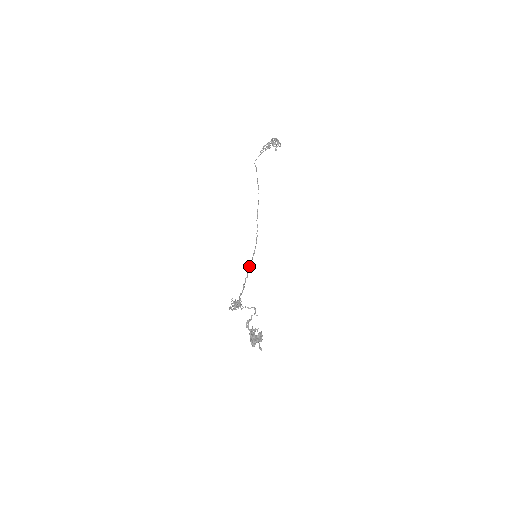
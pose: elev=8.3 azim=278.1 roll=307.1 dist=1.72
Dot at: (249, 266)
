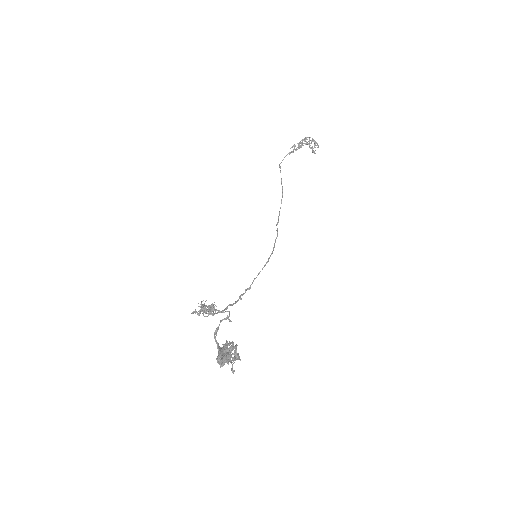
Dot at: occluded
